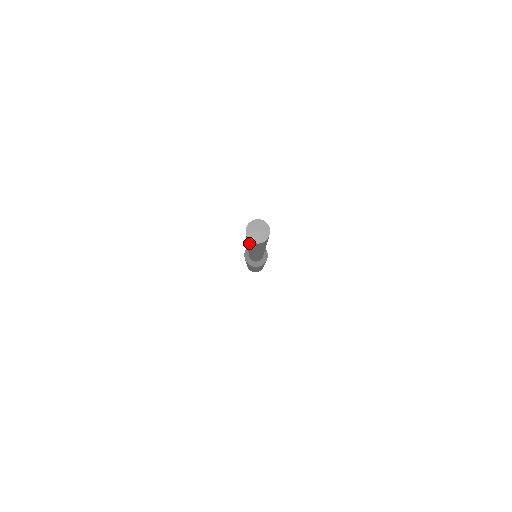
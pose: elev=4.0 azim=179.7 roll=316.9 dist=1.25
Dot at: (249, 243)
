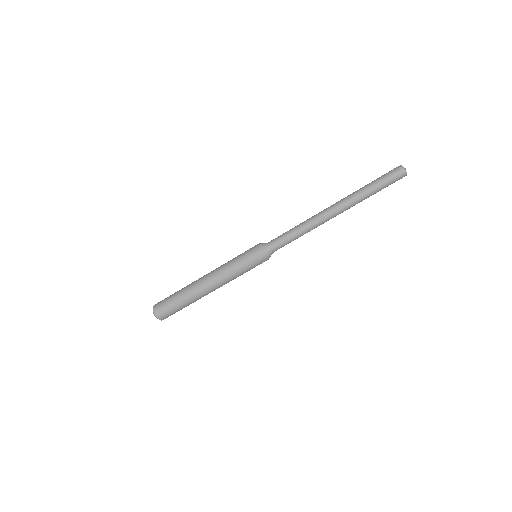
Dot at: (389, 180)
